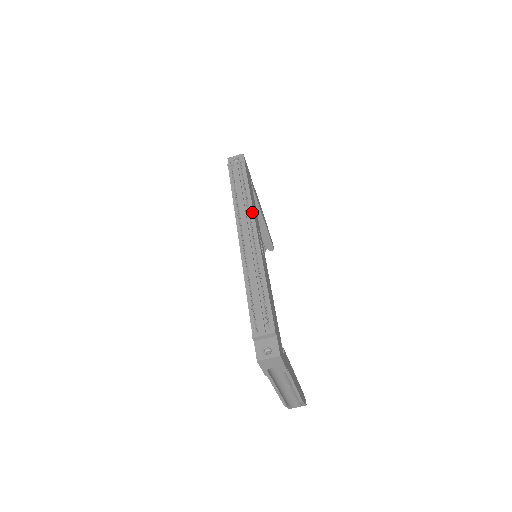
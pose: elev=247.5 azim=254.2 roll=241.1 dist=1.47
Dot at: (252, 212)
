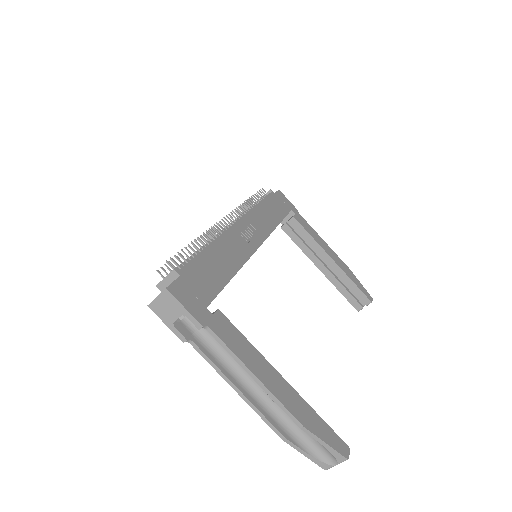
Dot at: (247, 212)
